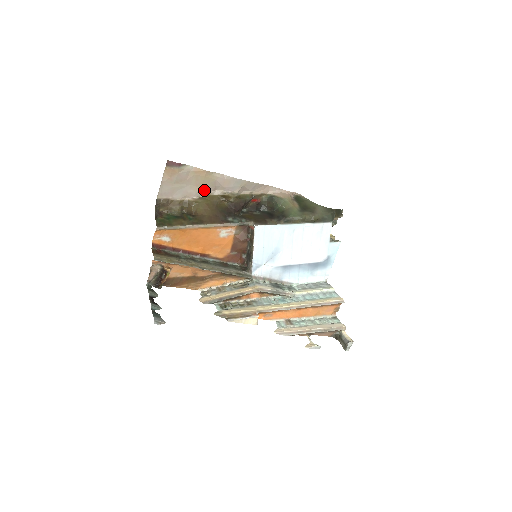
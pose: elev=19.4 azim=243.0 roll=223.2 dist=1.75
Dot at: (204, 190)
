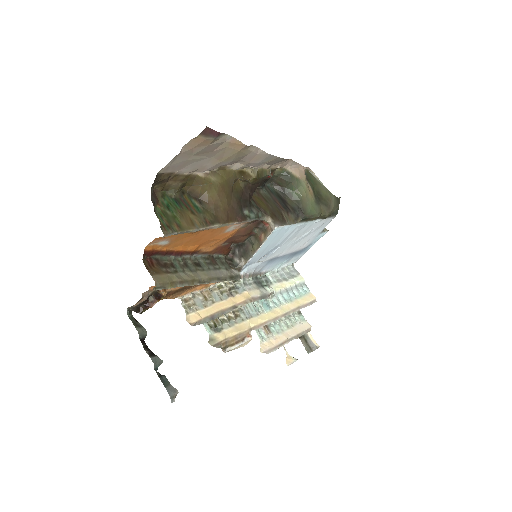
Dot at: (223, 163)
